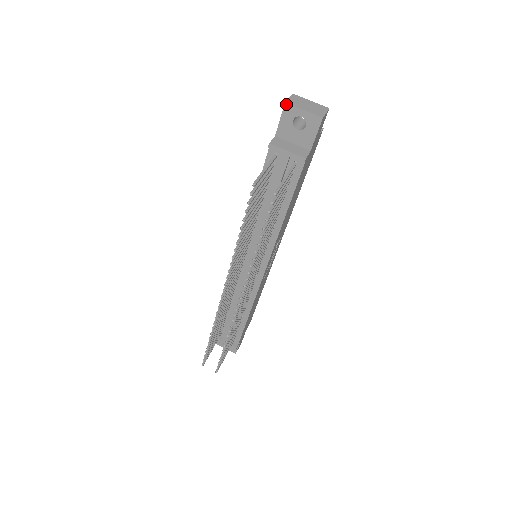
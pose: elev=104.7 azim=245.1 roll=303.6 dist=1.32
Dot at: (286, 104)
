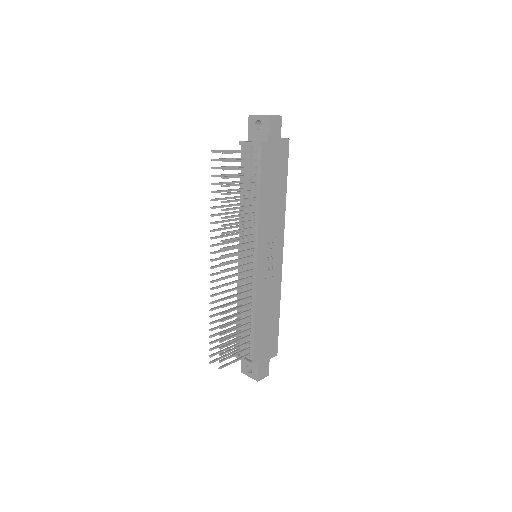
Dot at: (249, 115)
